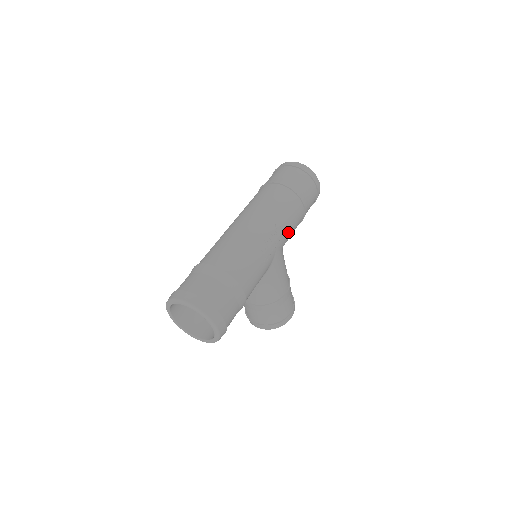
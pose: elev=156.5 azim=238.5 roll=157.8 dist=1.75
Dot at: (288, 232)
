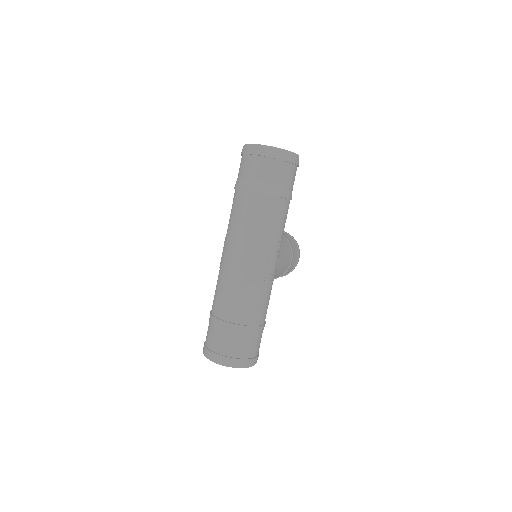
Dot at: (281, 237)
